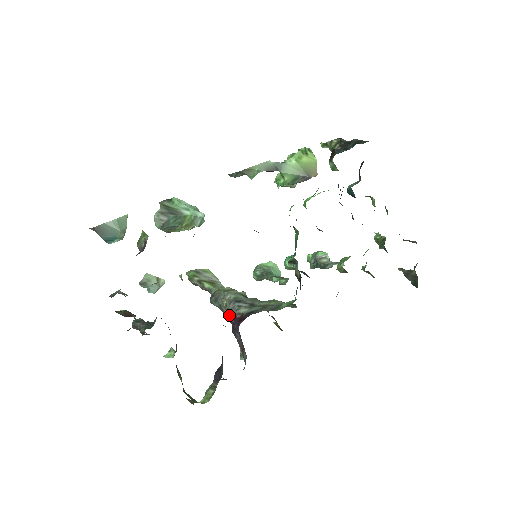
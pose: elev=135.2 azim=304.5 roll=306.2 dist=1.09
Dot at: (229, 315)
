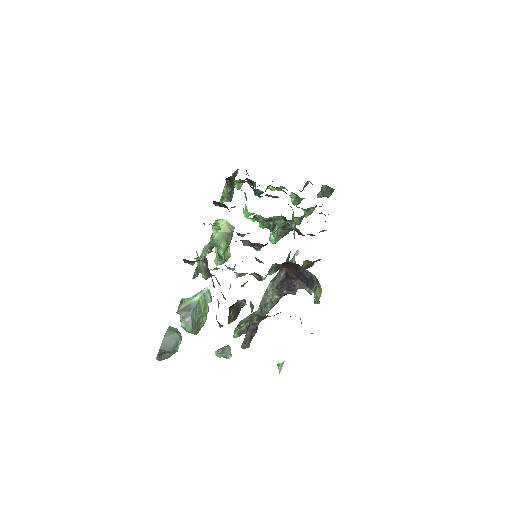
Dot at: (280, 285)
